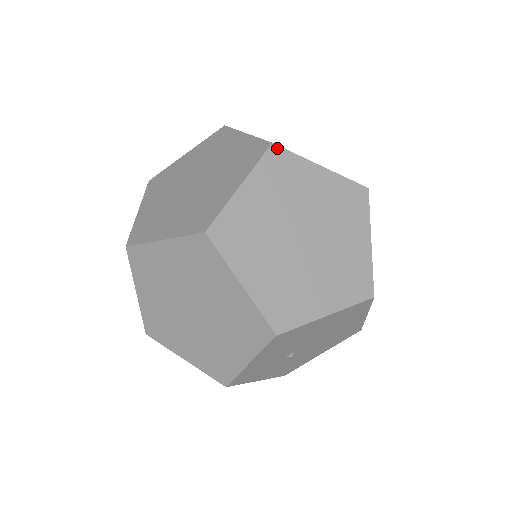
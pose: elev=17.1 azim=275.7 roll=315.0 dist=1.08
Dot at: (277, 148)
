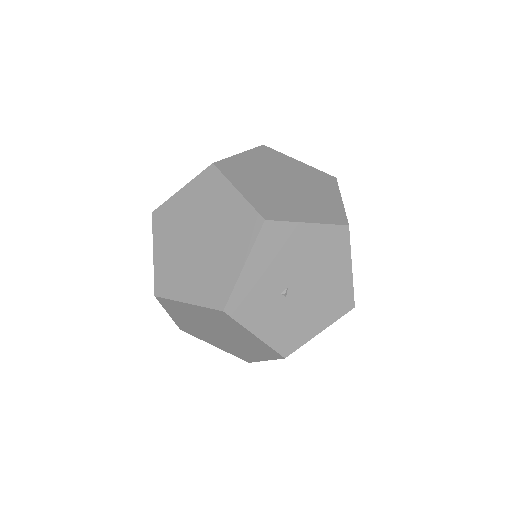
Dot at: (266, 147)
